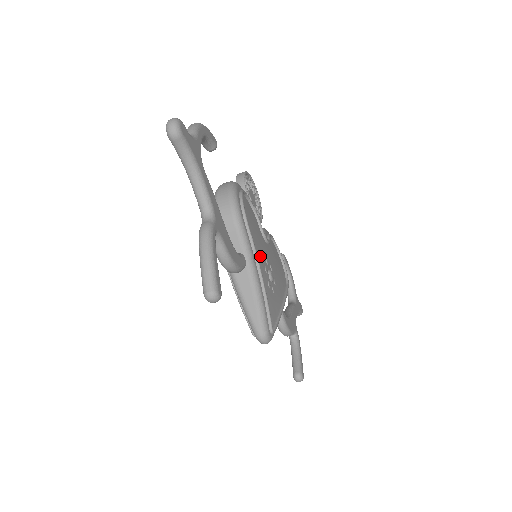
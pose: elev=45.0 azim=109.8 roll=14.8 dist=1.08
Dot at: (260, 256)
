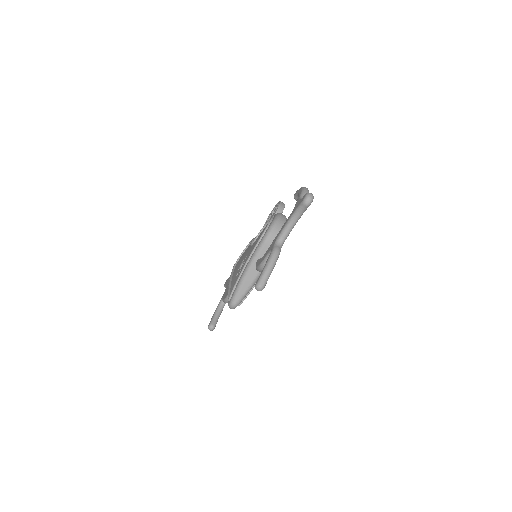
Dot at: occluded
